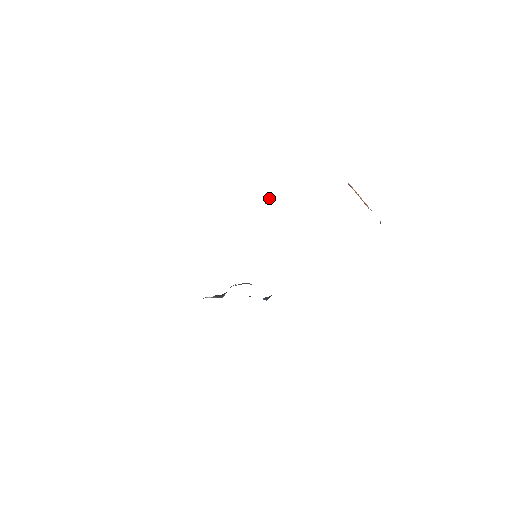
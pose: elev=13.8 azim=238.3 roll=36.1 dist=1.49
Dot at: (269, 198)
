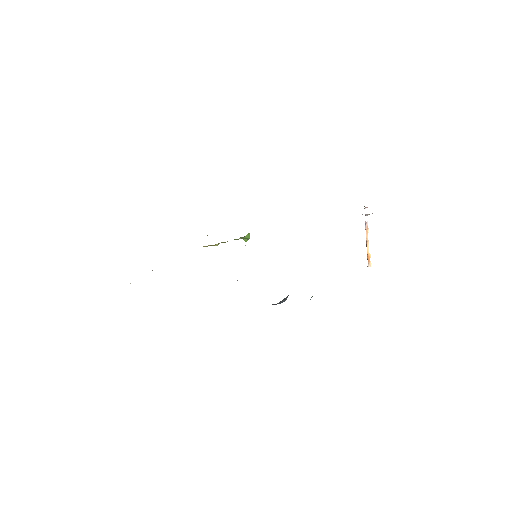
Dot at: (245, 239)
